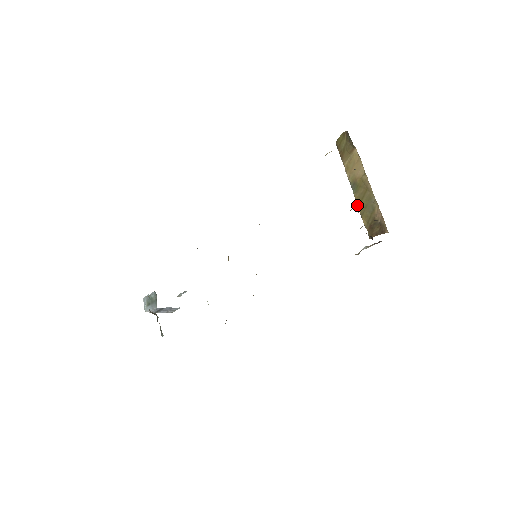
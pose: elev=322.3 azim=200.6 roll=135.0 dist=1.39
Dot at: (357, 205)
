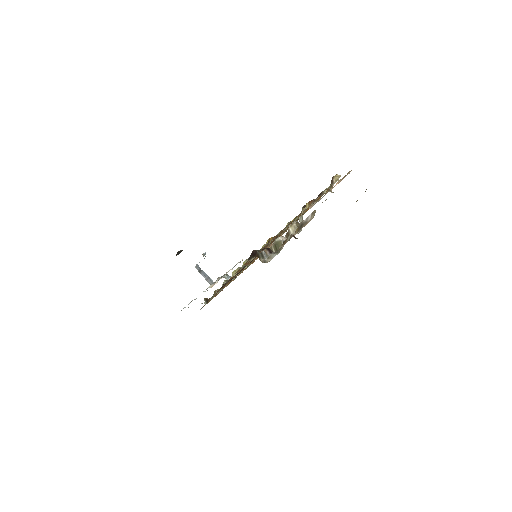
Dot at: occluded
